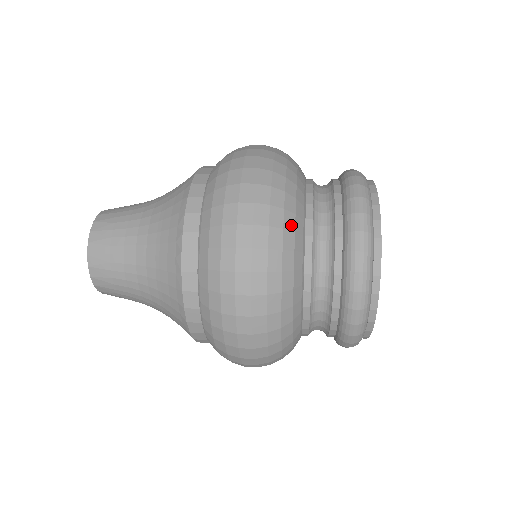
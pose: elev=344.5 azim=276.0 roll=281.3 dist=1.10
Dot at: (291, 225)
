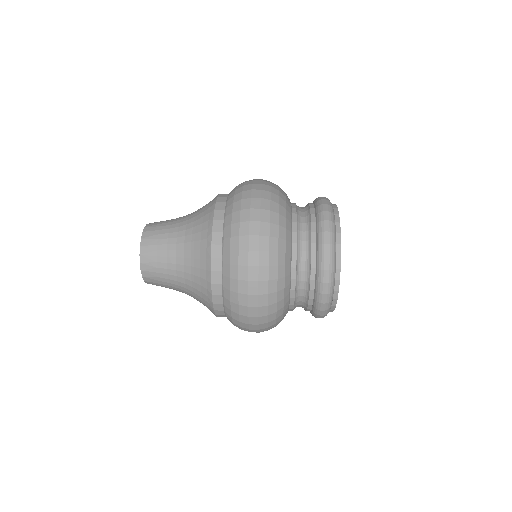
Dot at: (281, 306)
